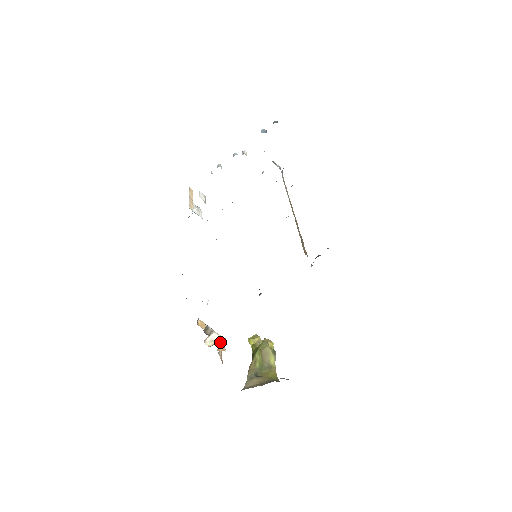
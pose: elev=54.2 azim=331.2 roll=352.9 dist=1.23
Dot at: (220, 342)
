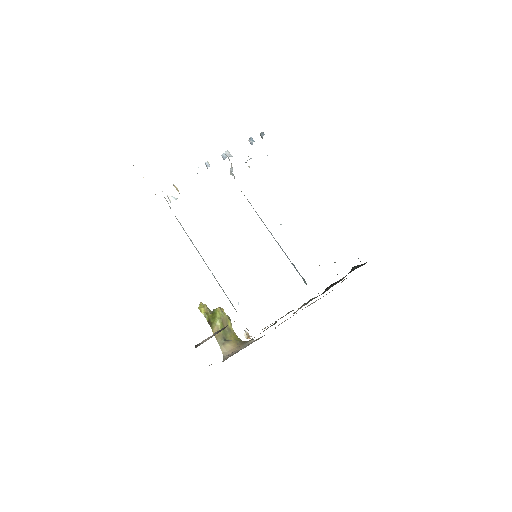
Dot at: occluded
